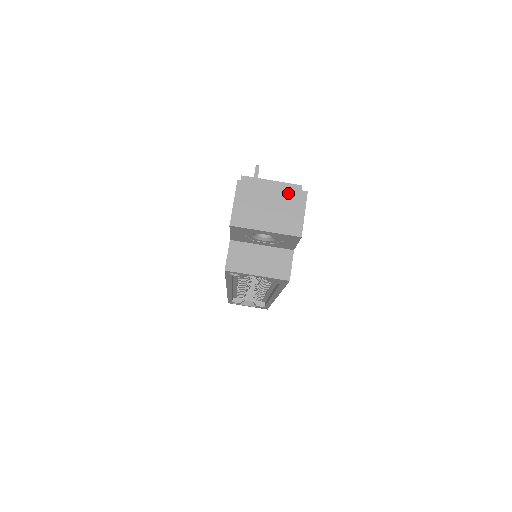
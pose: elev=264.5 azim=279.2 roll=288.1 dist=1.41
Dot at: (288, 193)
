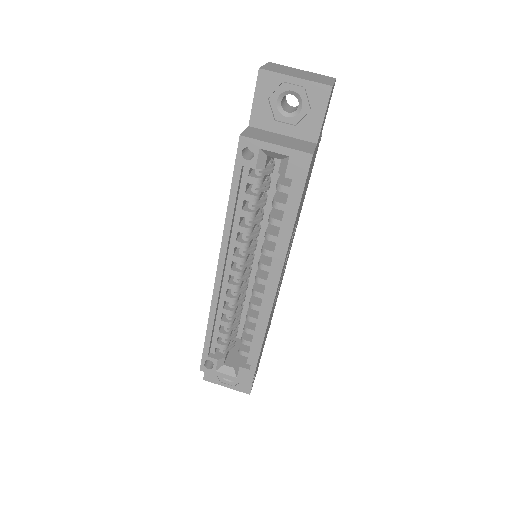
Dot at: (317, 74)
